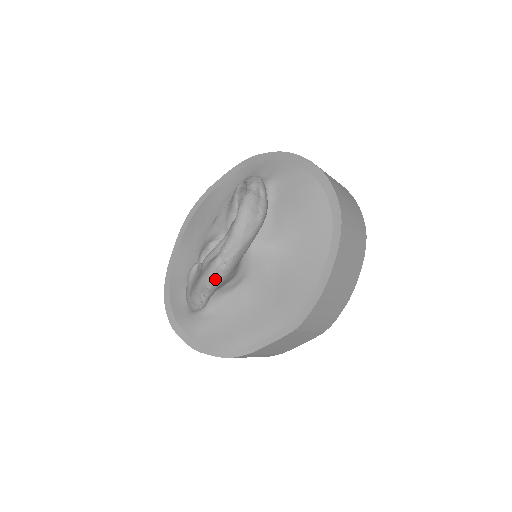
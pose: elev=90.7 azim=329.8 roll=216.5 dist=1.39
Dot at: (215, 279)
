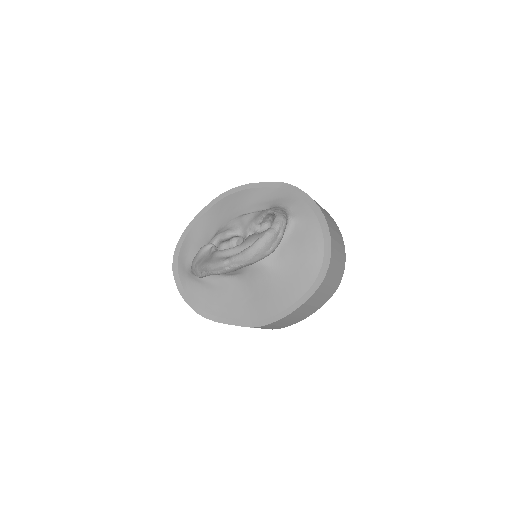
Dot at: (217, 271)
